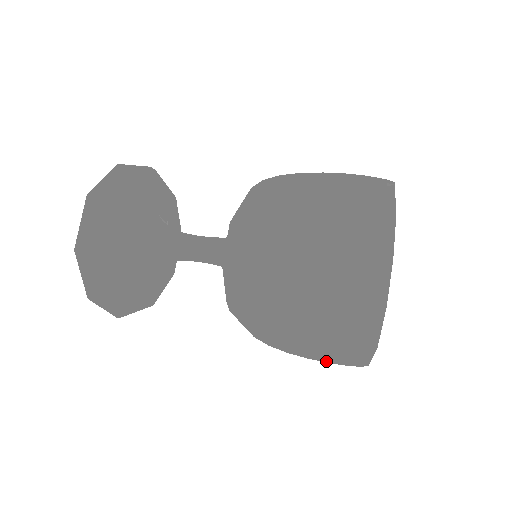
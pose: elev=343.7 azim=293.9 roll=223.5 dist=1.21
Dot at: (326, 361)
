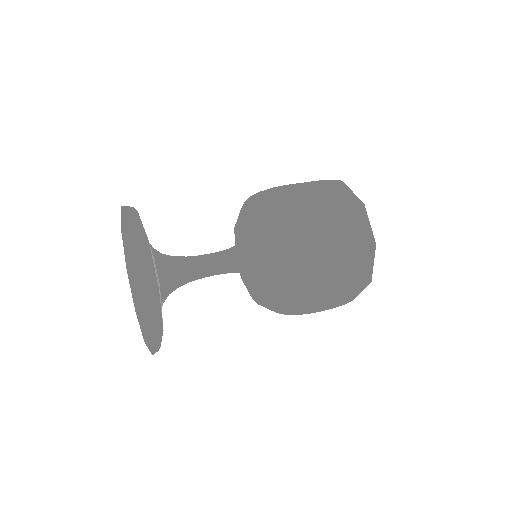
Dot at: (333, 307)
